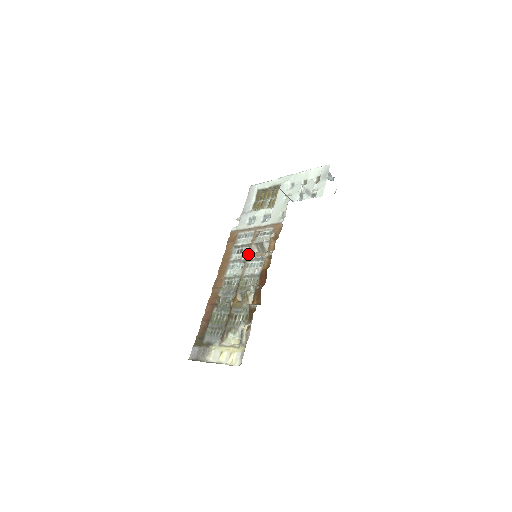
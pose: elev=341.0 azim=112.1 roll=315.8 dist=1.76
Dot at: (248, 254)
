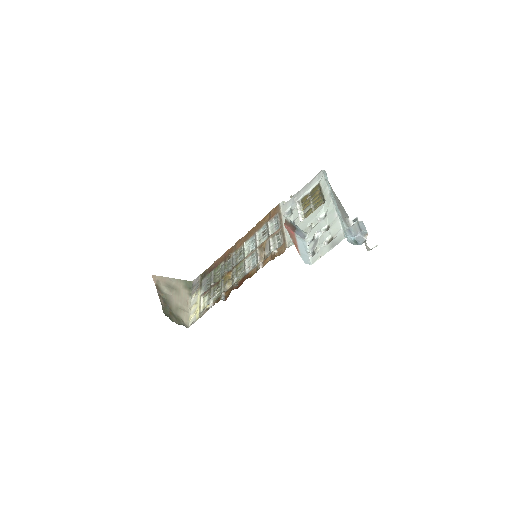
Dot at: (261, 244)
